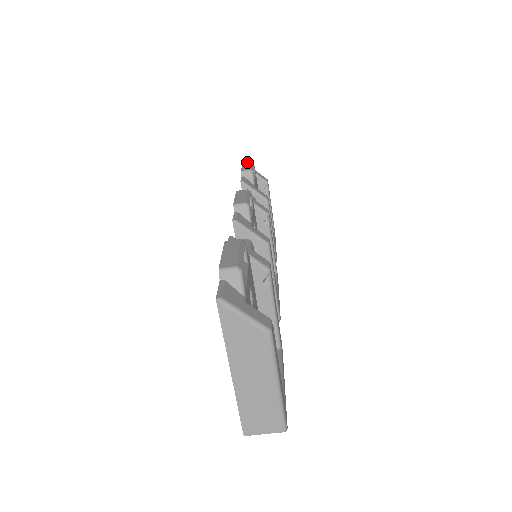
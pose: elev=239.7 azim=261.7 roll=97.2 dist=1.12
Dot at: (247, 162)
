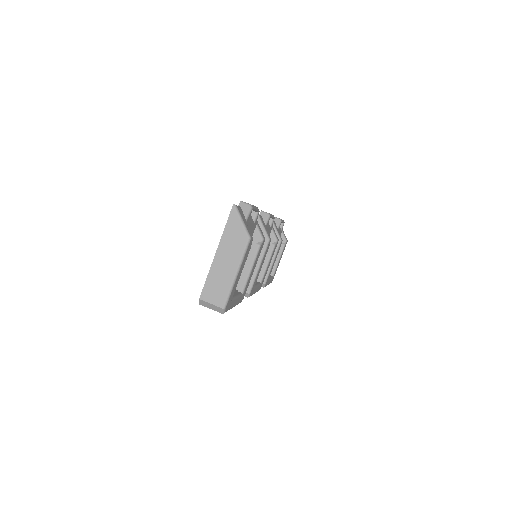
Dot at: occluded
